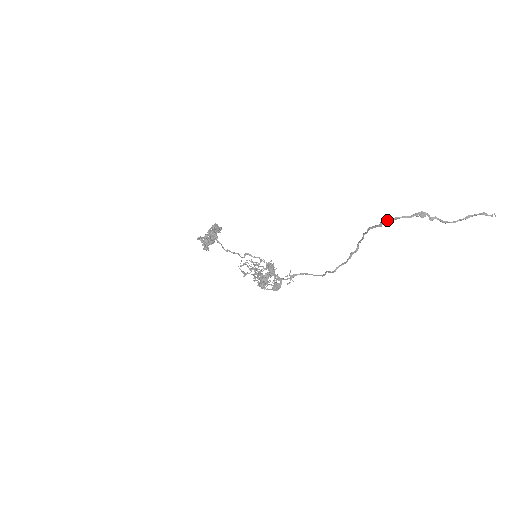
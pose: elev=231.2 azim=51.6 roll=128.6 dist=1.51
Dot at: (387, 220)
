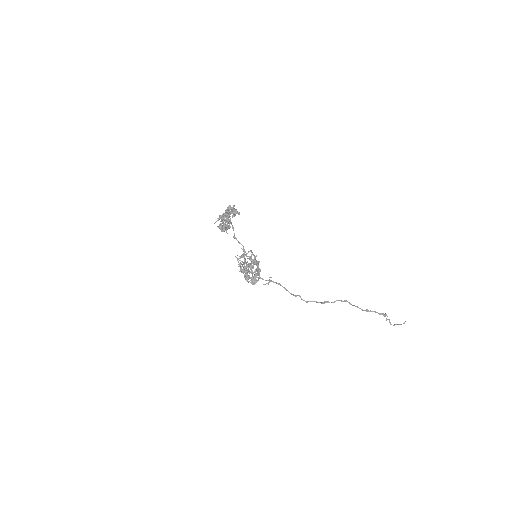
Dot at: (370, 310)
